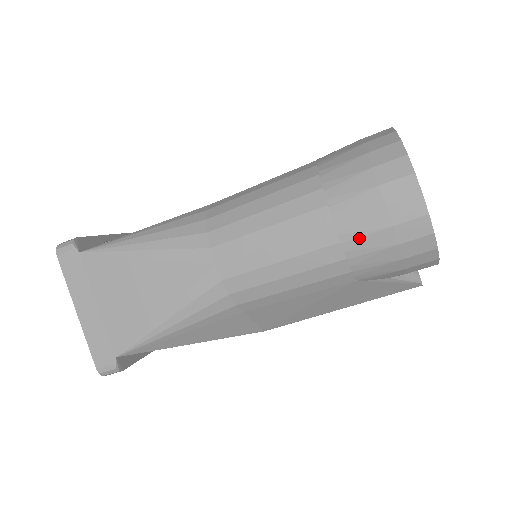
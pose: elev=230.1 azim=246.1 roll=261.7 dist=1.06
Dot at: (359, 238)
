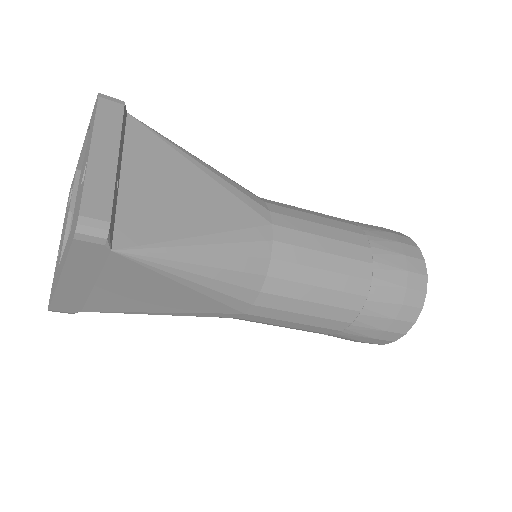
Dot at: (343, 337)
